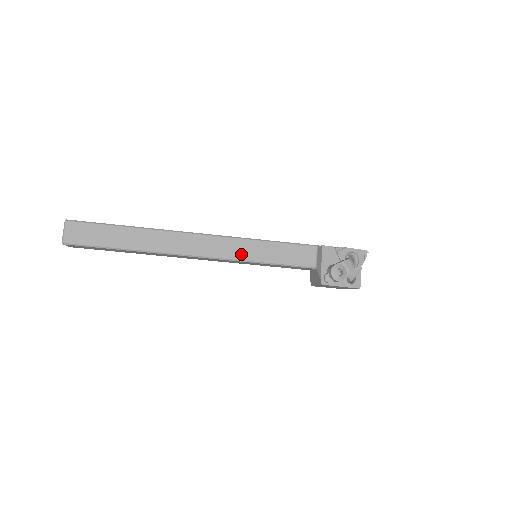
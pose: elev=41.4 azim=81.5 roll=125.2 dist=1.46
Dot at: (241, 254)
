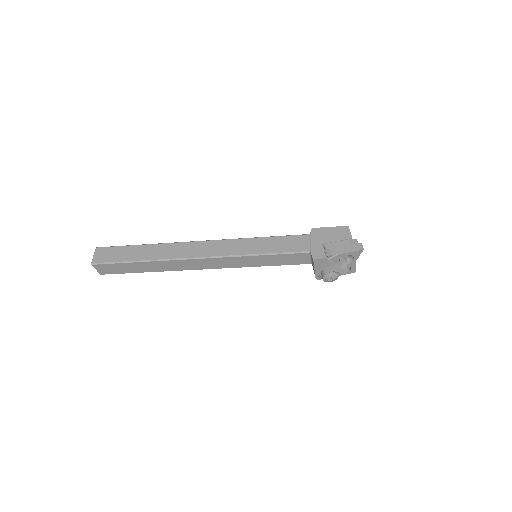
Dot at: (241, 264)
